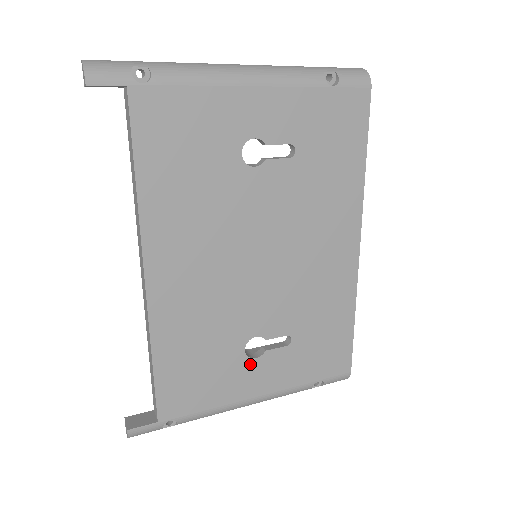
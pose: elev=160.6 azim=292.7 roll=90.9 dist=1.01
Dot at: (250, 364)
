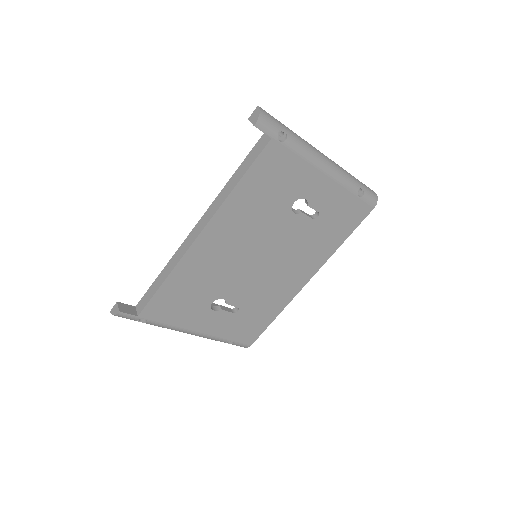
Dot at: (208, 312)
